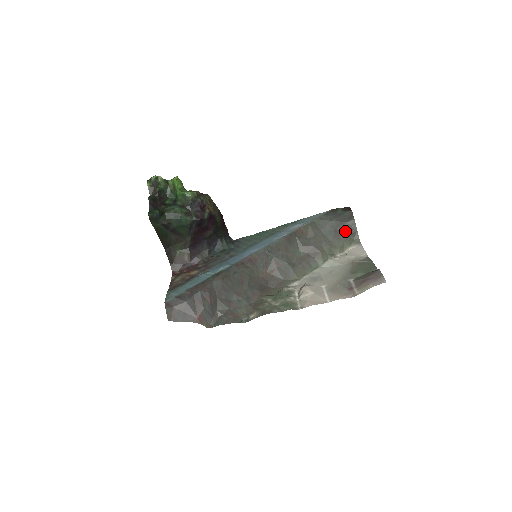
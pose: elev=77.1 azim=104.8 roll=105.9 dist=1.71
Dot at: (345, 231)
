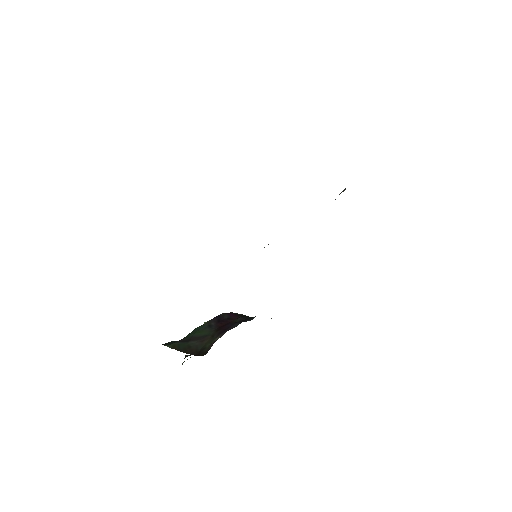
Dot at: occluded
